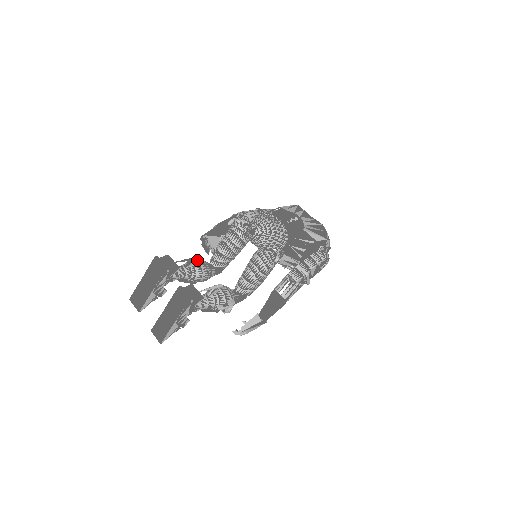
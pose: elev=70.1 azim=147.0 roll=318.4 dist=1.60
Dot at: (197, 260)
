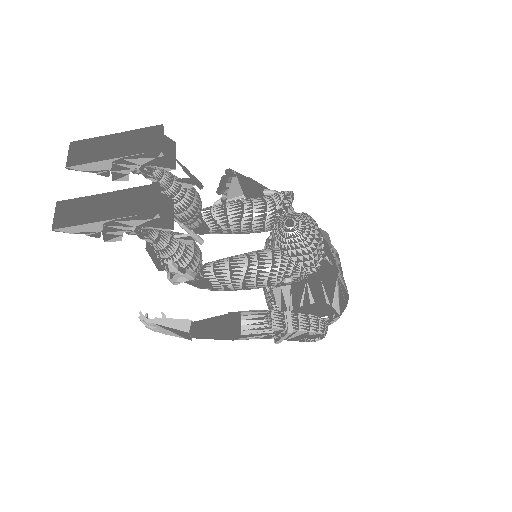
Dot at: occluded
